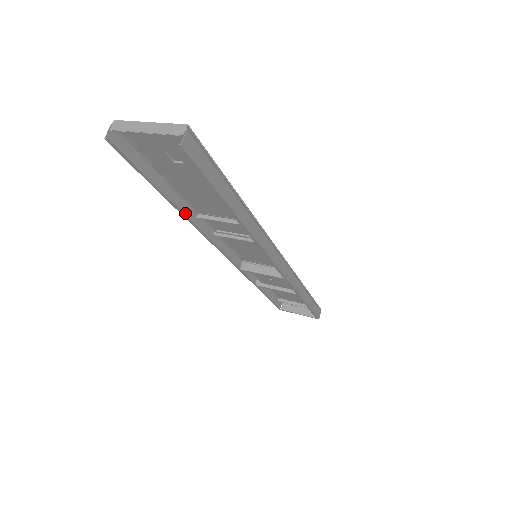
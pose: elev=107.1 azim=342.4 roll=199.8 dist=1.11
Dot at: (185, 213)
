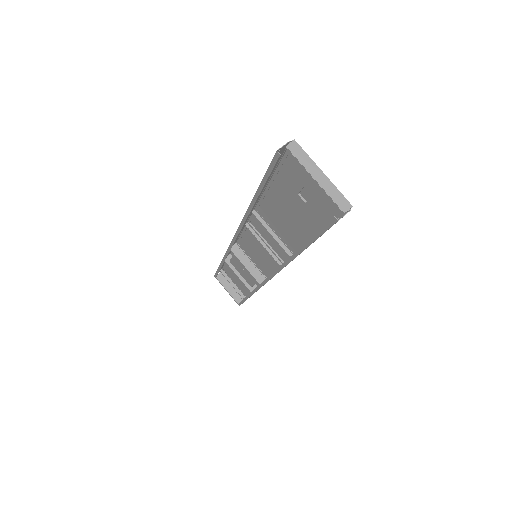
Dot at: occluded
